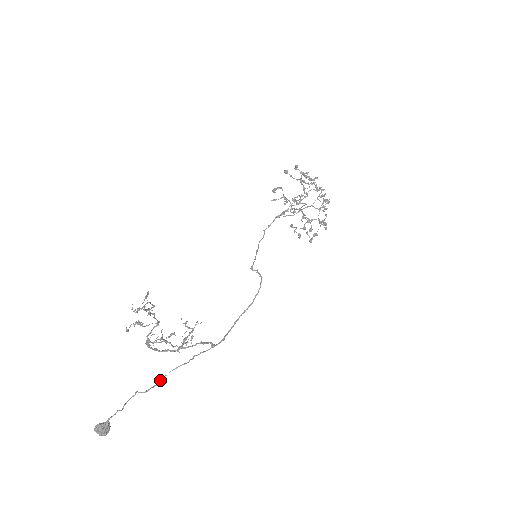
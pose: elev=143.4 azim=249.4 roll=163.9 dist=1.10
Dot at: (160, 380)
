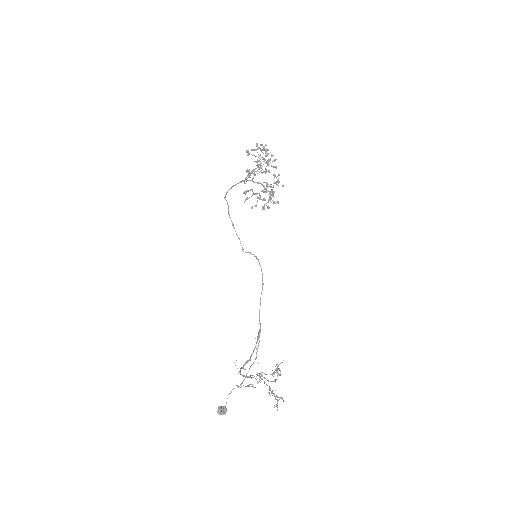
Dot at: (246, 375)
